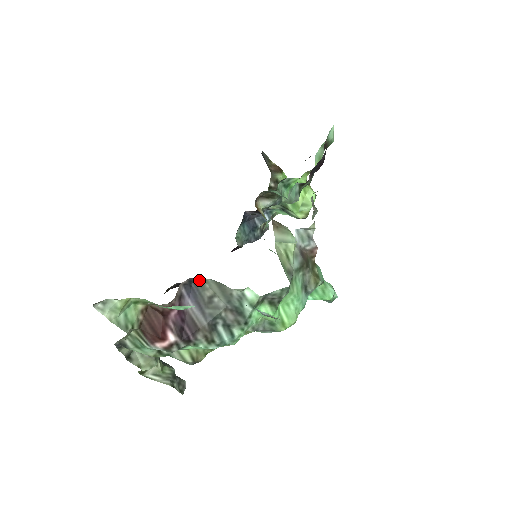
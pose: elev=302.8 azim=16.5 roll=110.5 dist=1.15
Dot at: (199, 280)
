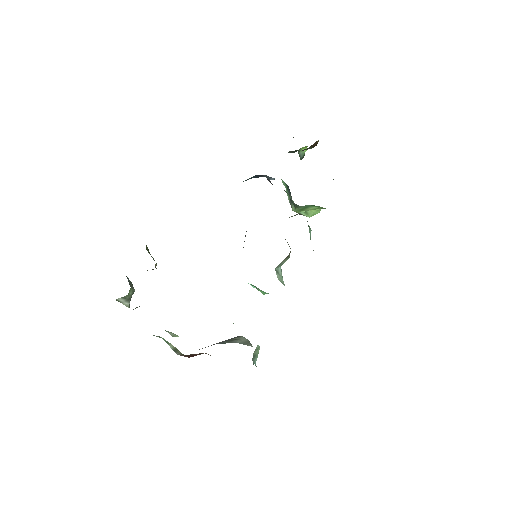
Dot at: occluded
